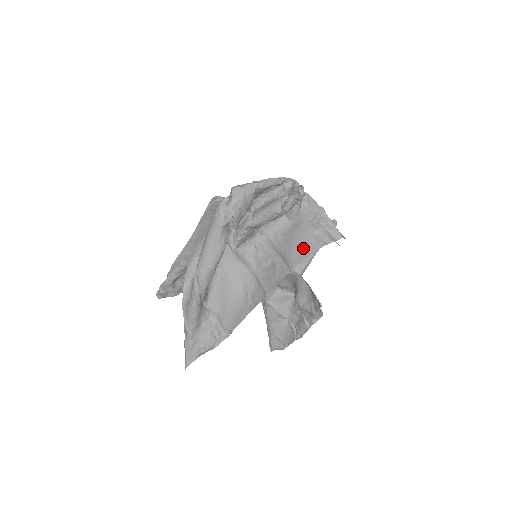
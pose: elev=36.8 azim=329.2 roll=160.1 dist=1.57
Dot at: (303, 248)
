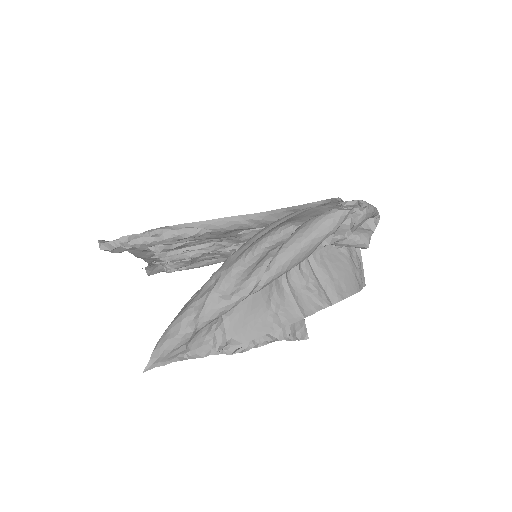
Dot at: (348, 284)
